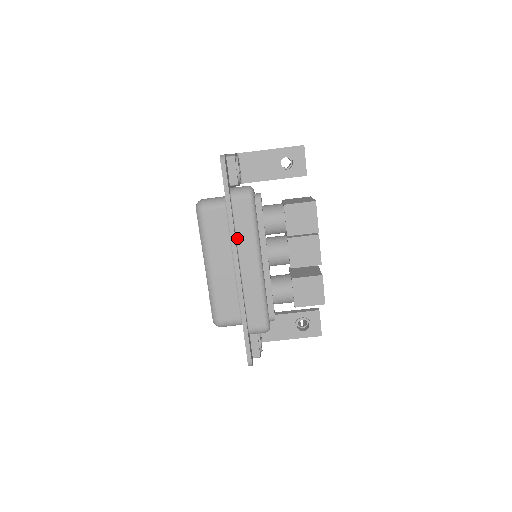
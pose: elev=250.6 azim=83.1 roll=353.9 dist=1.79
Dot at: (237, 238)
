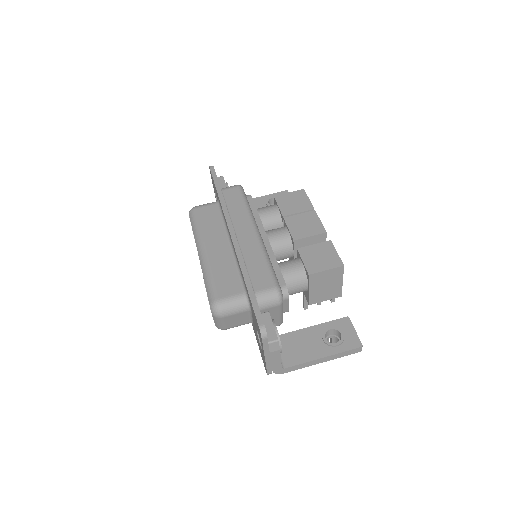
Dot at: (230, 215)
